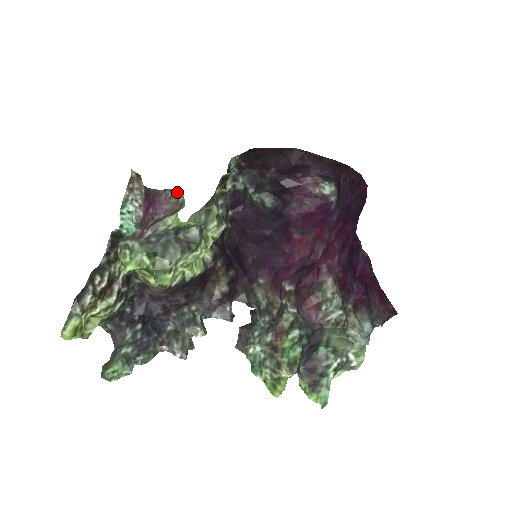
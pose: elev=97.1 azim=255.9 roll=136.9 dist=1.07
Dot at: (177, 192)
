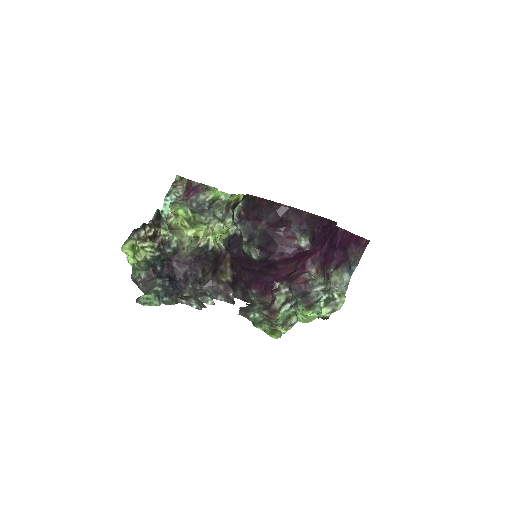
Dot at: (210, 188)
